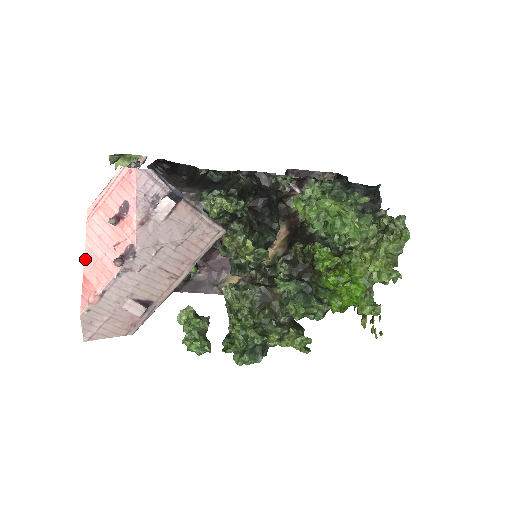
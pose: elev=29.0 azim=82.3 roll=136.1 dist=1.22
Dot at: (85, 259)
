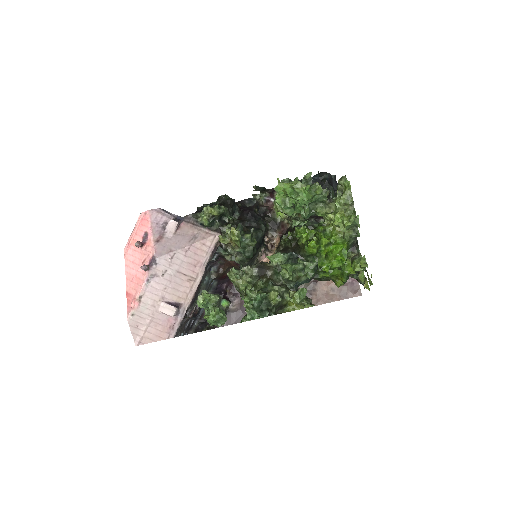
Dot at: (126, 281)
